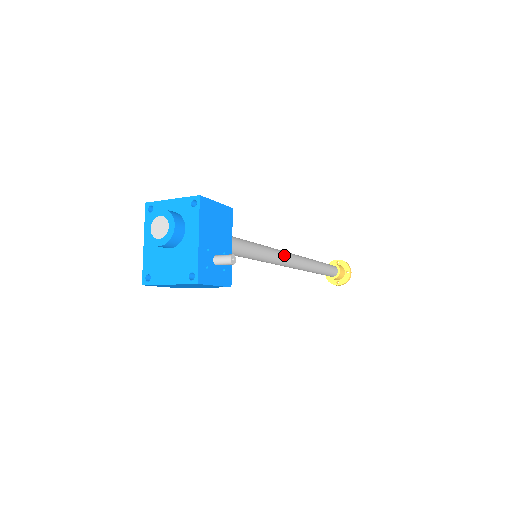
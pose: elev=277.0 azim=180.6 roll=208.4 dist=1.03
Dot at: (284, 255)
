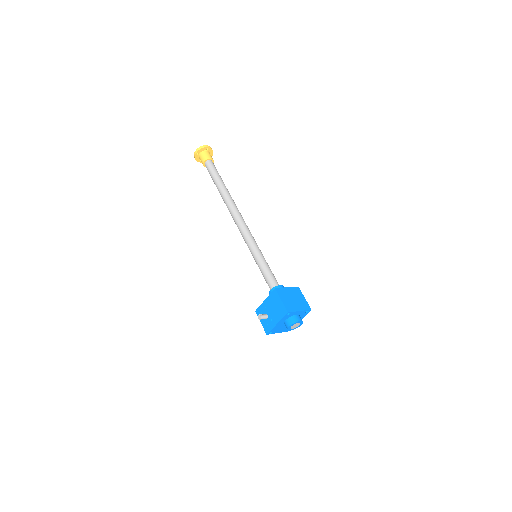
Dot at: occluded
